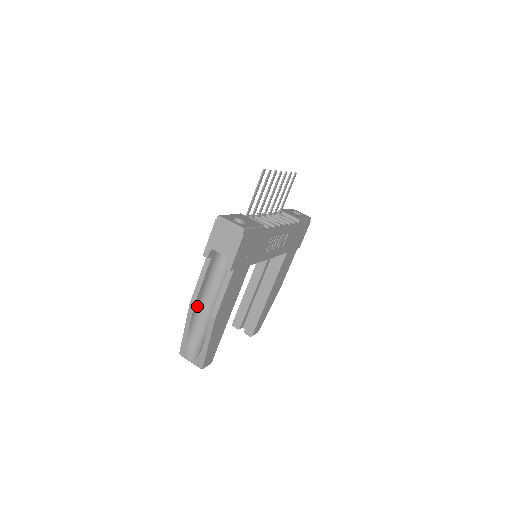
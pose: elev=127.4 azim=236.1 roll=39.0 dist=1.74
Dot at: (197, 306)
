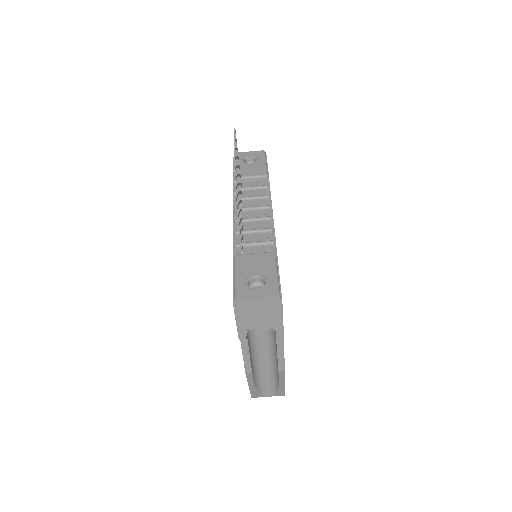
Dot at: (252, 366)
